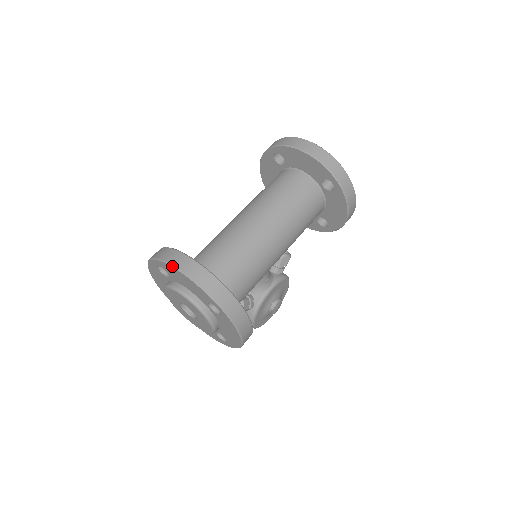
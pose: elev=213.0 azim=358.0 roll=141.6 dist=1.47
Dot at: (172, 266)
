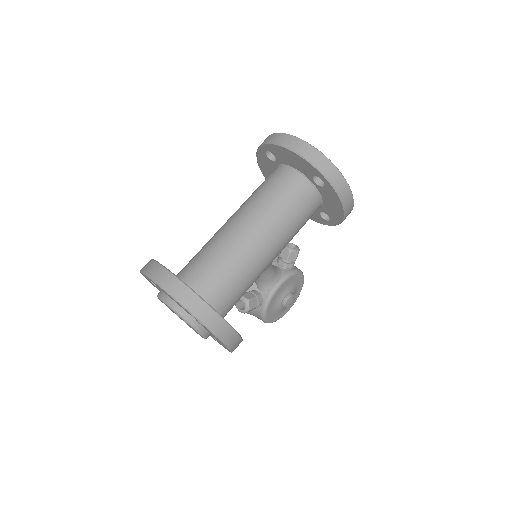
Dot at: (152, 280)
